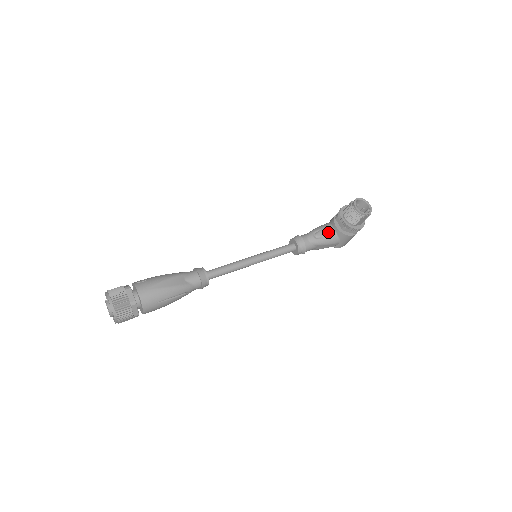
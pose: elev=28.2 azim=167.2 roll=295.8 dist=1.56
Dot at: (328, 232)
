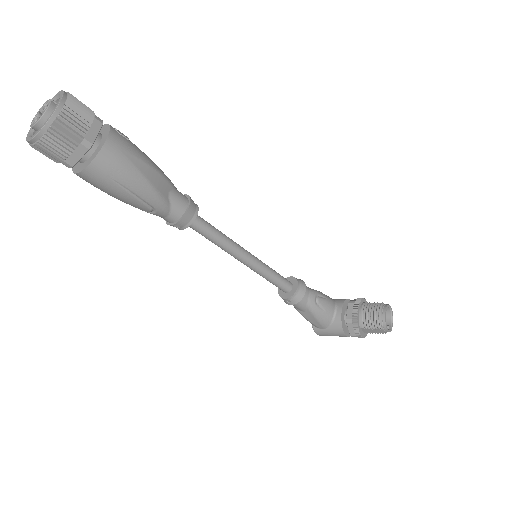
Dot at: (330, 308)
